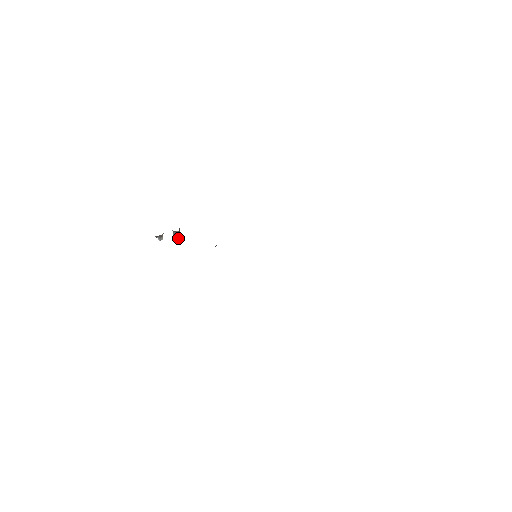
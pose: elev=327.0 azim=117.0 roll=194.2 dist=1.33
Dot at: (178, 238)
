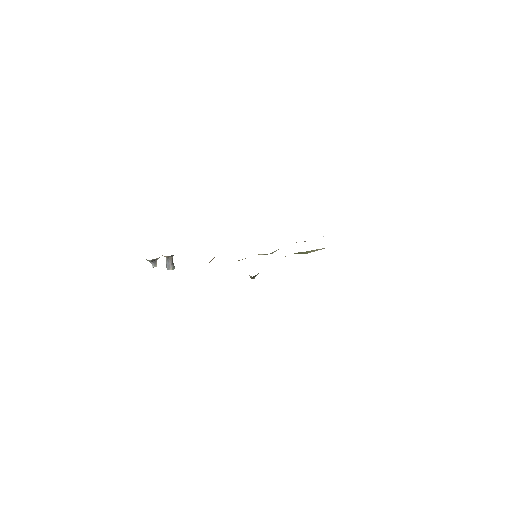
Dot at: (171, 266)
